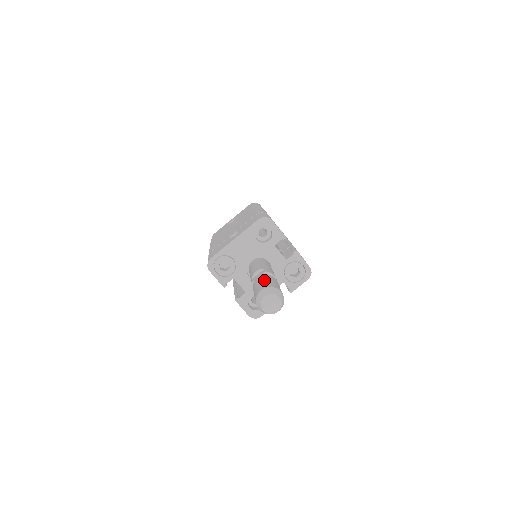
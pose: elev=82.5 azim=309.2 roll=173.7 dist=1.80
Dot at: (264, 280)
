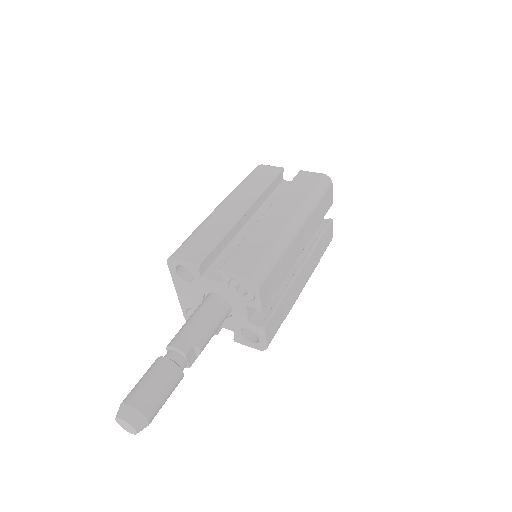
Dot at: (140, 379)
